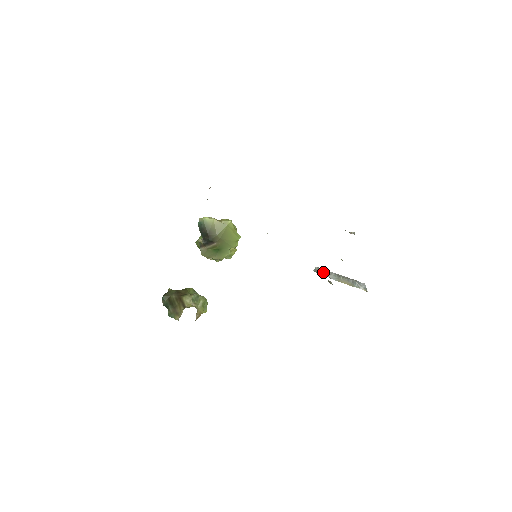
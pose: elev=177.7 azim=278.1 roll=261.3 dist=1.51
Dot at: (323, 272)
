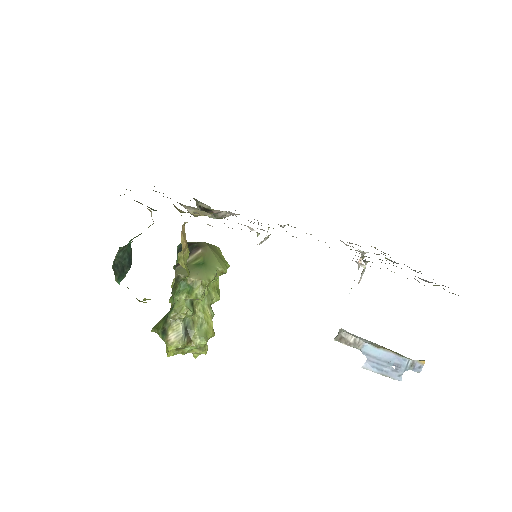
Dot at: (348, 333)
